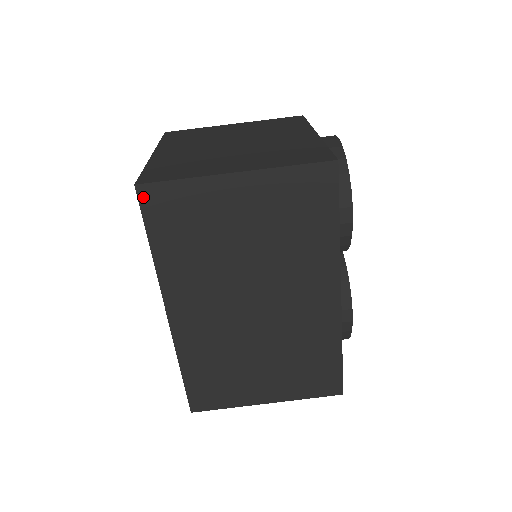
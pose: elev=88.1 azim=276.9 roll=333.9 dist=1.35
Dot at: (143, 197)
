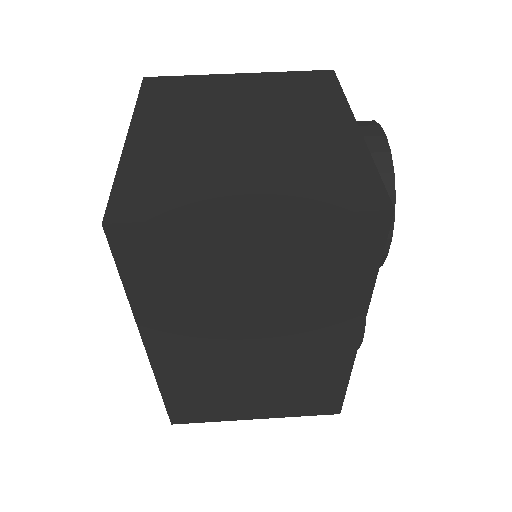
Dot at: (115, 238)
